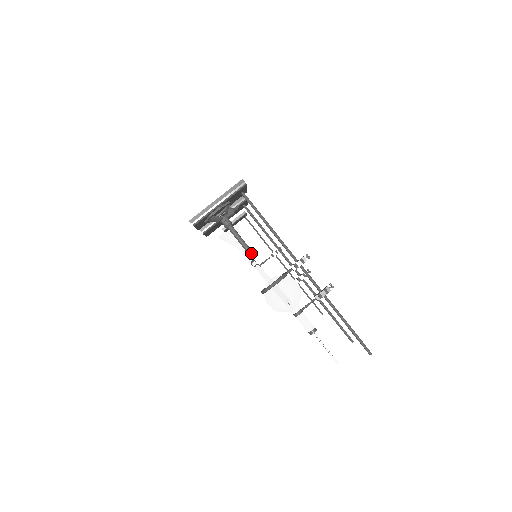
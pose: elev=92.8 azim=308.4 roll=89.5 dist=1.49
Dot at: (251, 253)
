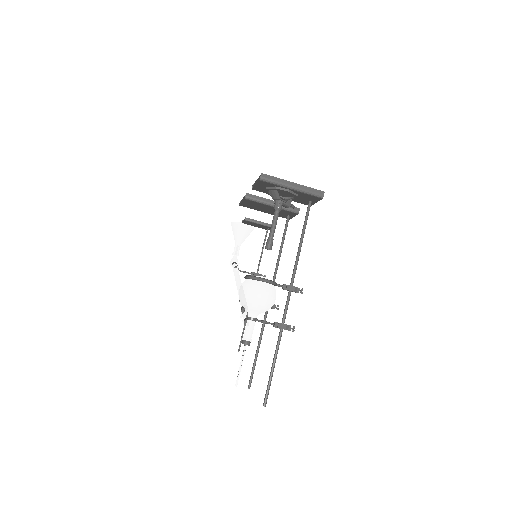
Dot at: (271, 243)
